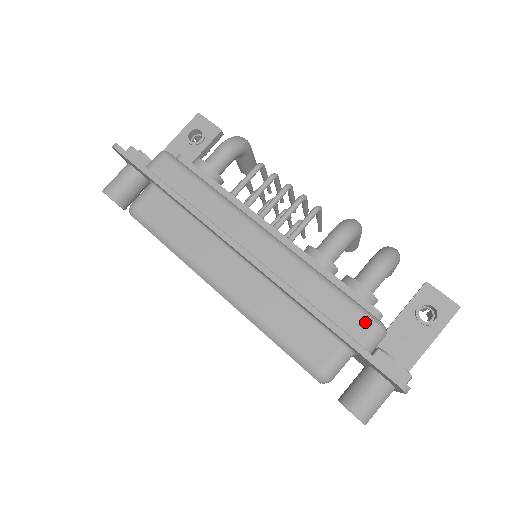
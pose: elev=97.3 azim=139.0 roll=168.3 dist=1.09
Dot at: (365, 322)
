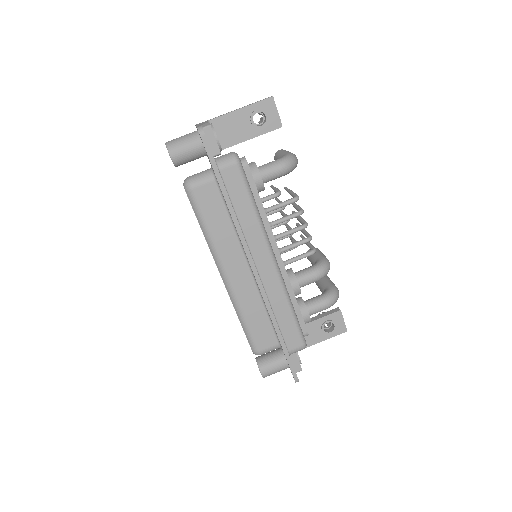
Dot at: (299, 342)
